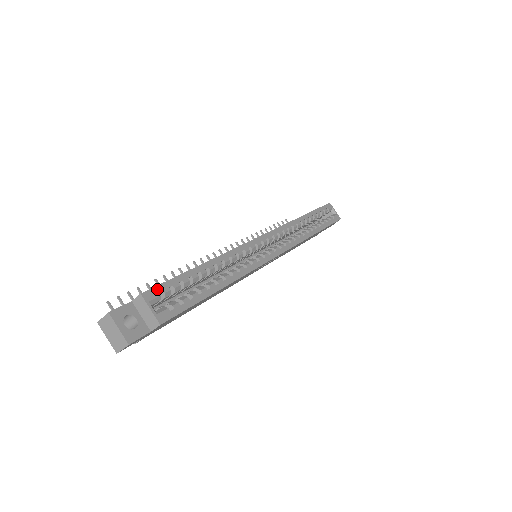
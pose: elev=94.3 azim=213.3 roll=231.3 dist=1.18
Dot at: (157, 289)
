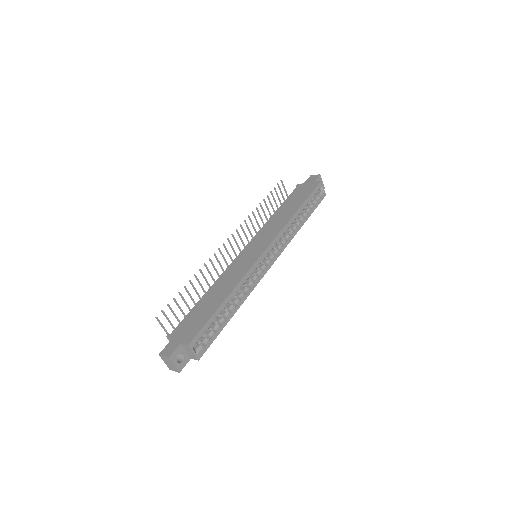
Dot at: (197, 337)
